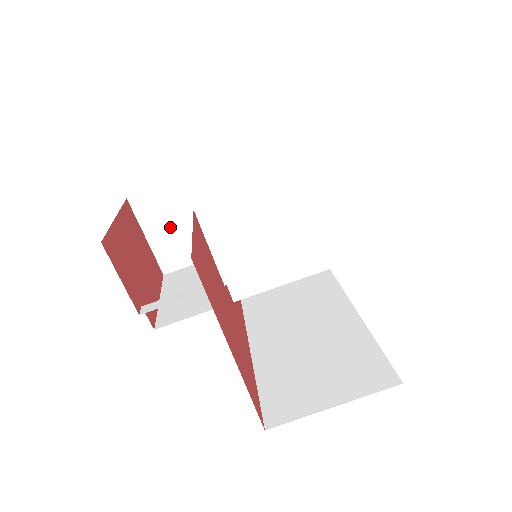
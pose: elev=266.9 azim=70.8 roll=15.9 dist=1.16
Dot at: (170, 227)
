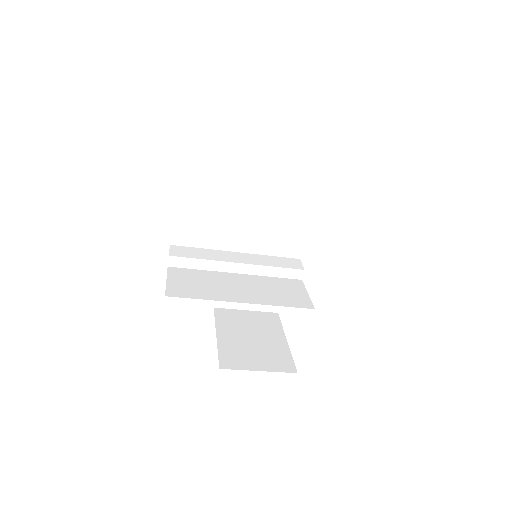
Dot at: occluded
